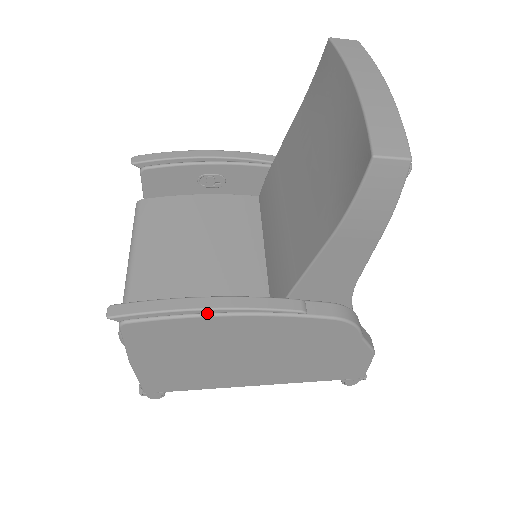
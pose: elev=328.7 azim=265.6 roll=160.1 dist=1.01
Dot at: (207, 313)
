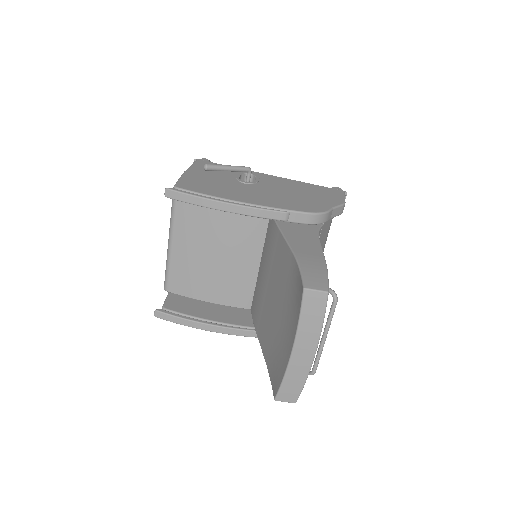
Dot at: (206, 329)
